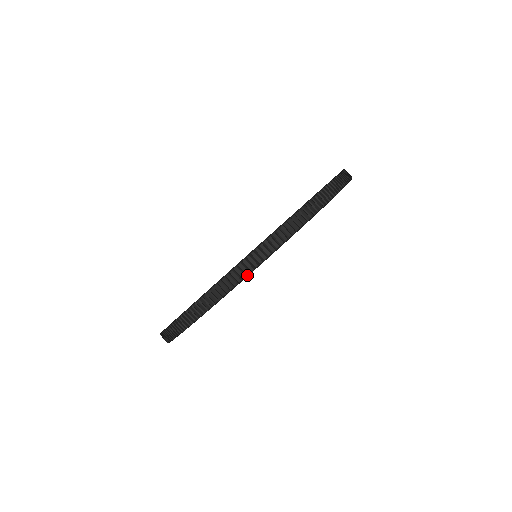
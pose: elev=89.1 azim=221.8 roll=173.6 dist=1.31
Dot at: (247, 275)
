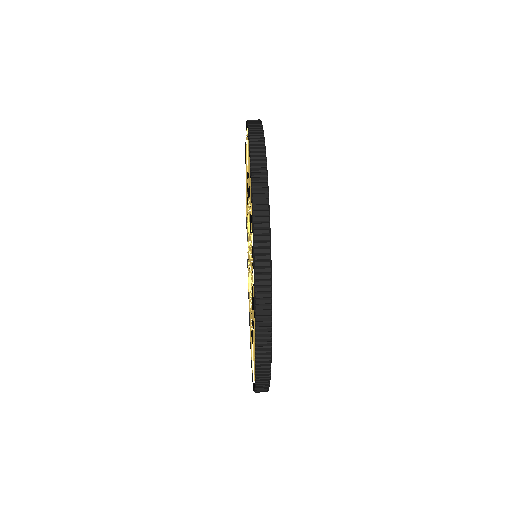
Dot at: (268, 215)
